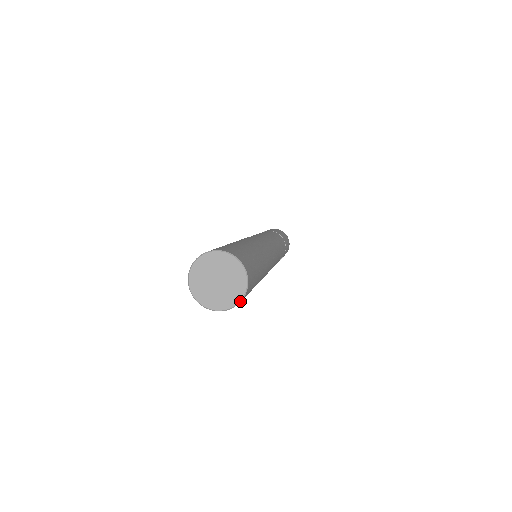
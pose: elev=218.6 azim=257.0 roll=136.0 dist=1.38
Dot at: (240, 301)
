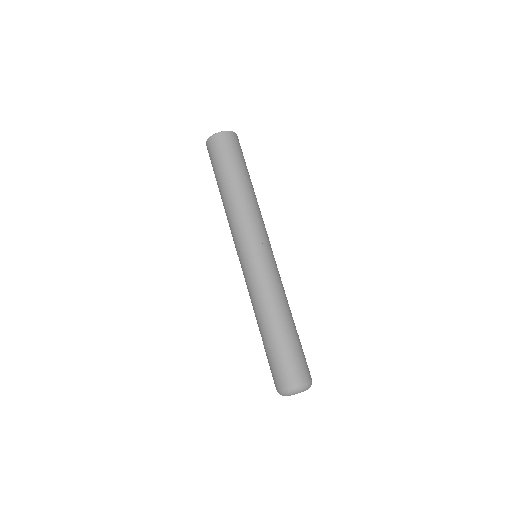
Dot at: (230, 131)
